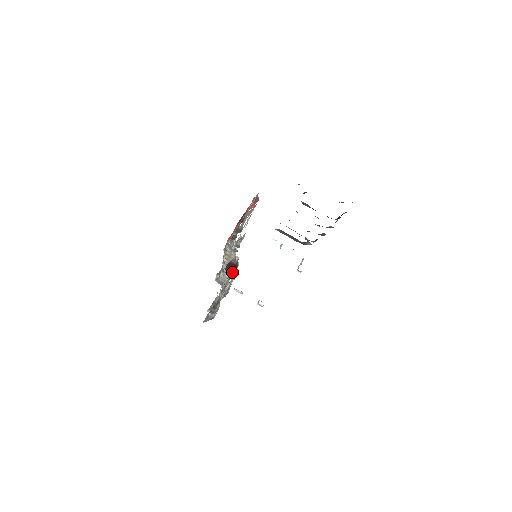
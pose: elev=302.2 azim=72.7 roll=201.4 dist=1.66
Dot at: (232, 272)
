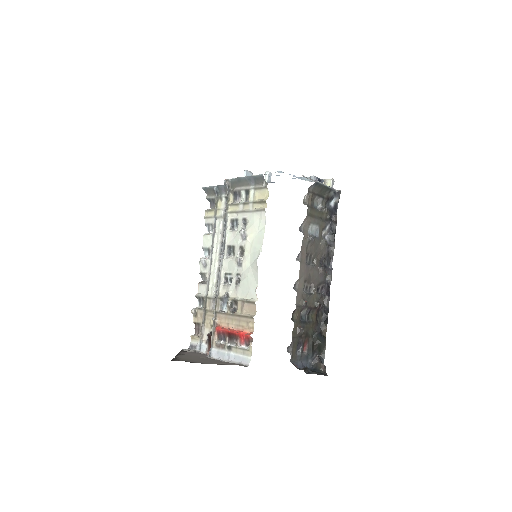
Dot at: occluded
